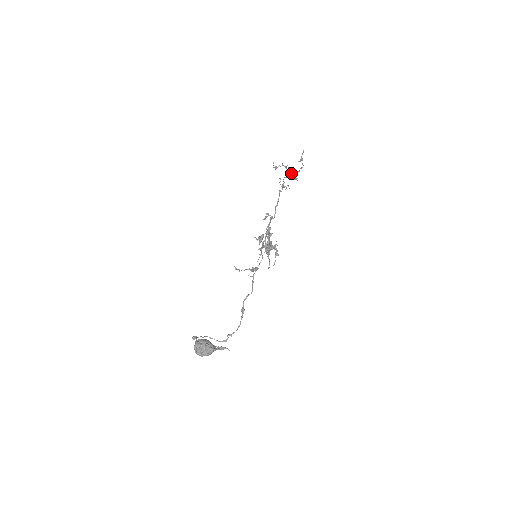
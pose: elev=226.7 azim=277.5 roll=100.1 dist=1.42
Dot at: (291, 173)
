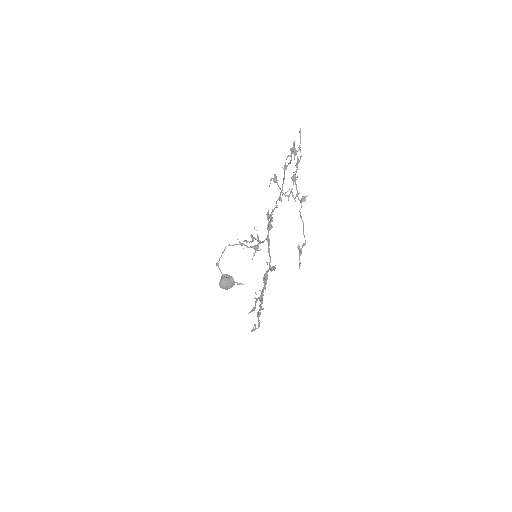
Dot at: (297, 195)
